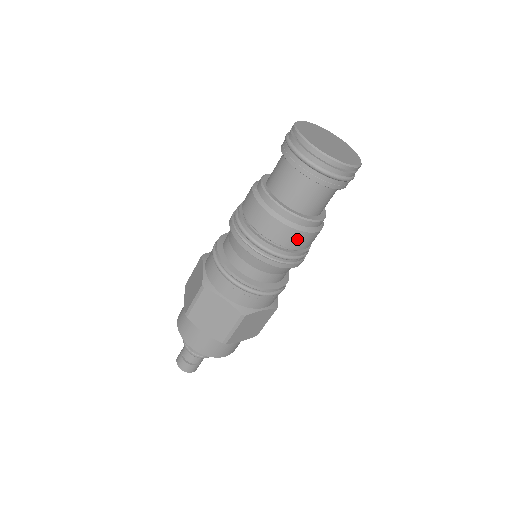
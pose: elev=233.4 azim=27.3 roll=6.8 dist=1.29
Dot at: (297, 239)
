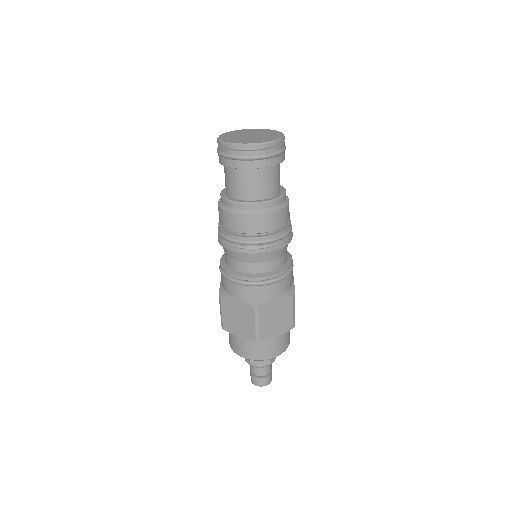
Dot at: (260, 223)
